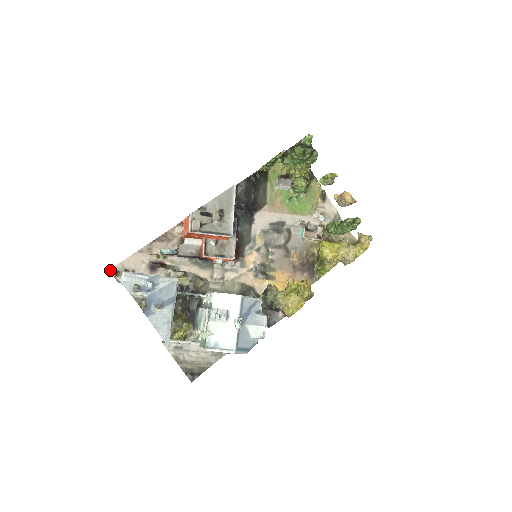
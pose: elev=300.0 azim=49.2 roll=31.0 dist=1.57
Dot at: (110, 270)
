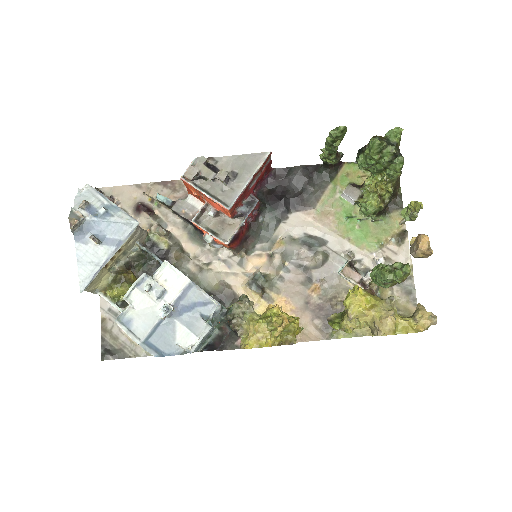
Dot at: (96, 188)
